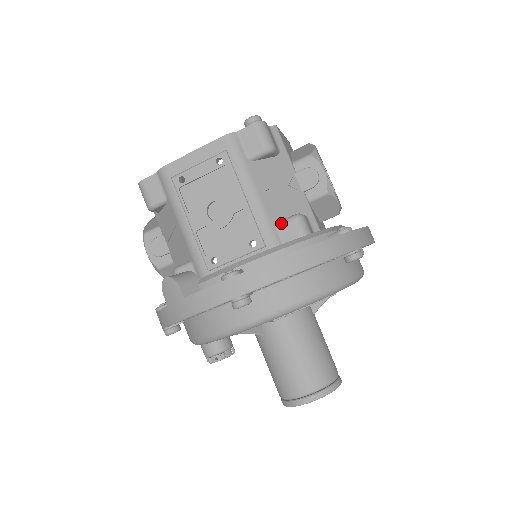
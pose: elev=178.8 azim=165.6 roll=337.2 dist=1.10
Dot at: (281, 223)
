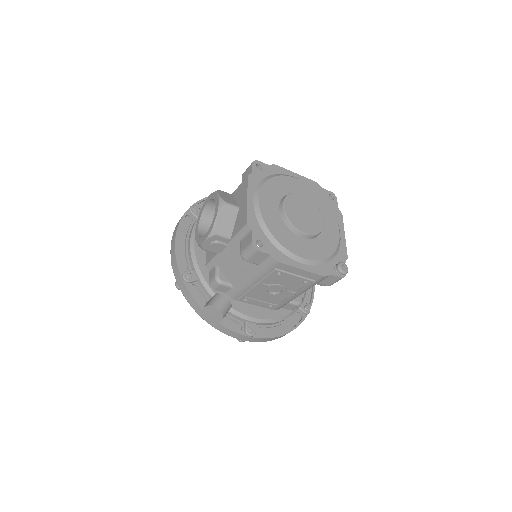
Dot at: (291, 304)
